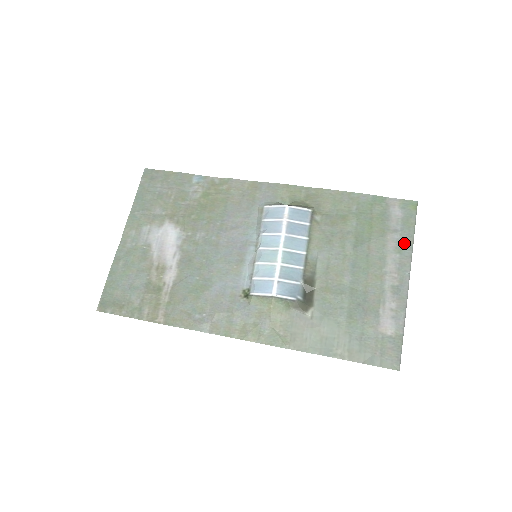
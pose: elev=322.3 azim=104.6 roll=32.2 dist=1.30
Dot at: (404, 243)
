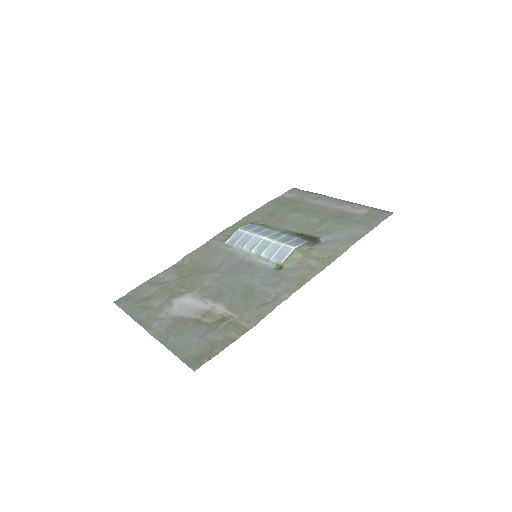
Dot at: (313, 196)
